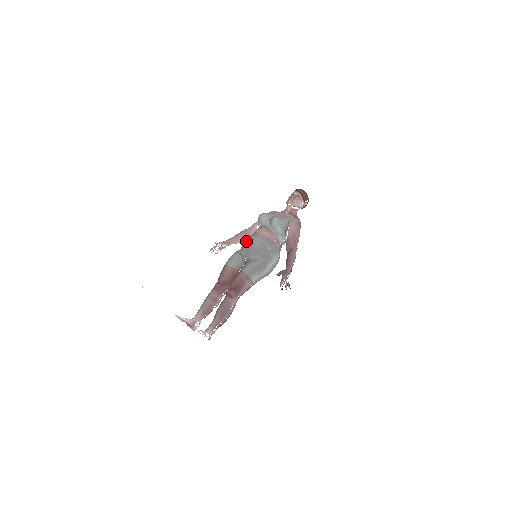
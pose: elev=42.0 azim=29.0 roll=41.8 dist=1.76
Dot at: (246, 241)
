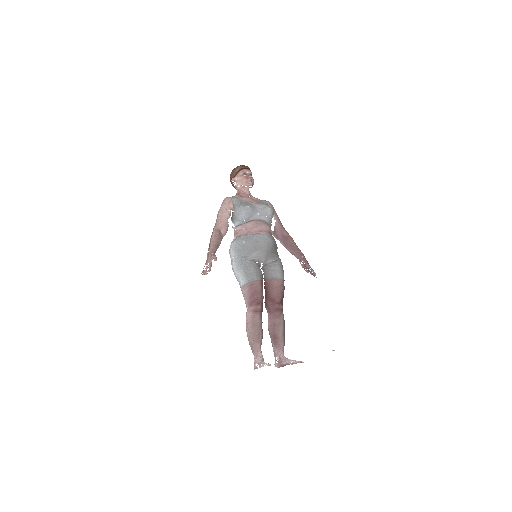
Dot at: (256, 244)
